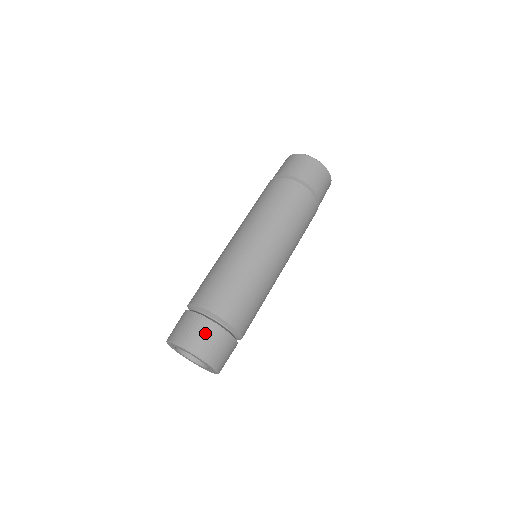
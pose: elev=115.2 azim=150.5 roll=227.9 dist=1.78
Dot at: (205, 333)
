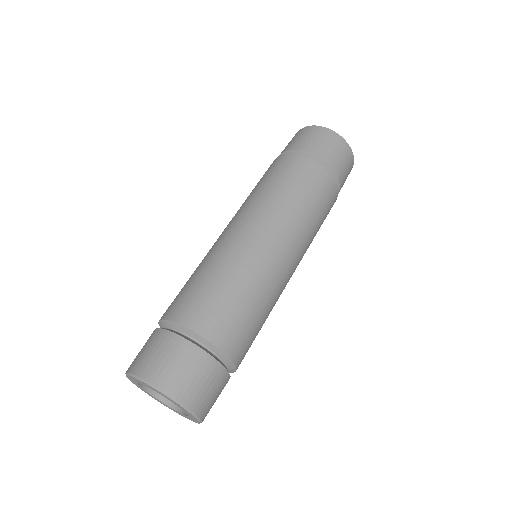
Dot at: (171, 354)
